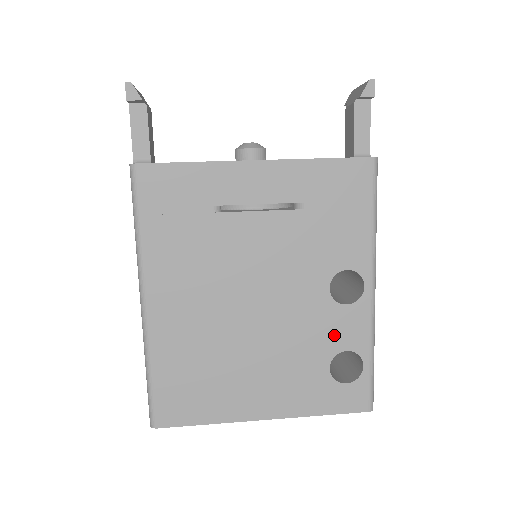
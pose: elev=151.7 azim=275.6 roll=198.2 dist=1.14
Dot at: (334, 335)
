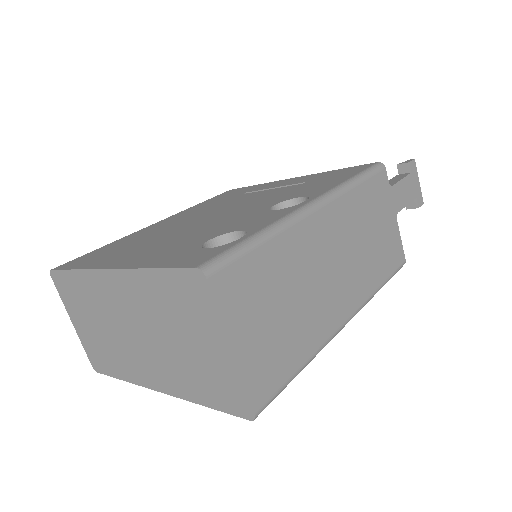
Dot at: (243, 224)
